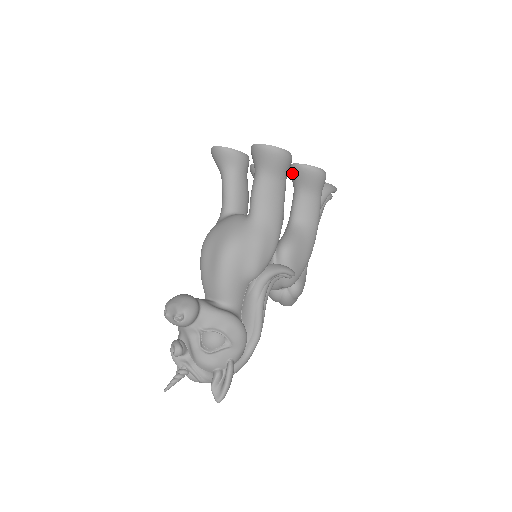
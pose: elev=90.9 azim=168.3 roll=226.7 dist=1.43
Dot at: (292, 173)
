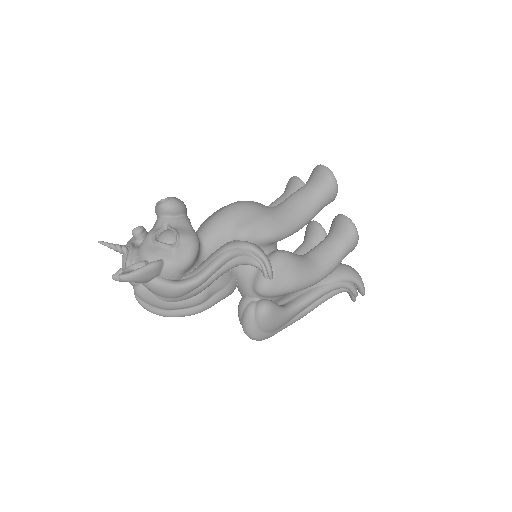
Dot at: (332, 223)
